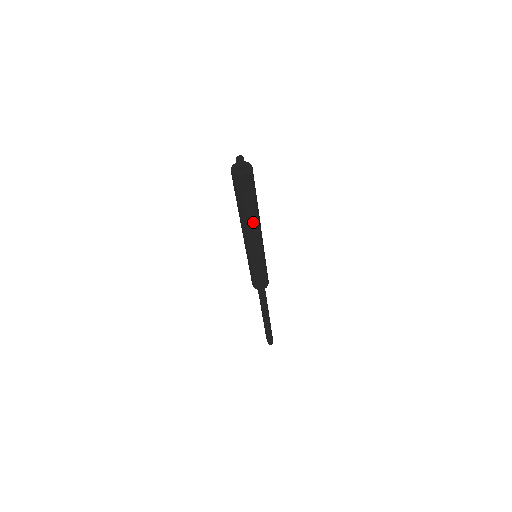
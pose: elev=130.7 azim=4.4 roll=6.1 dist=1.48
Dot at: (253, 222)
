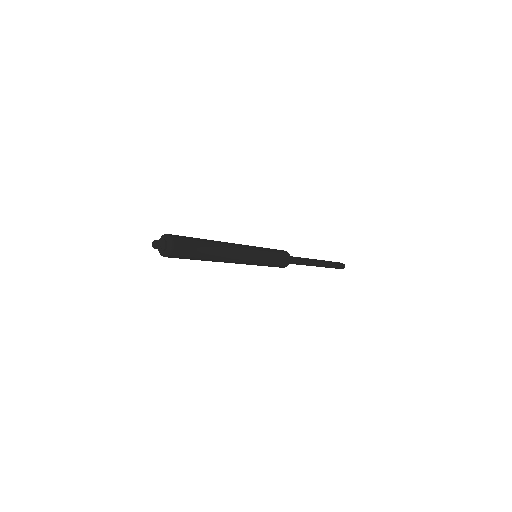
Dot at: (220, 258)
